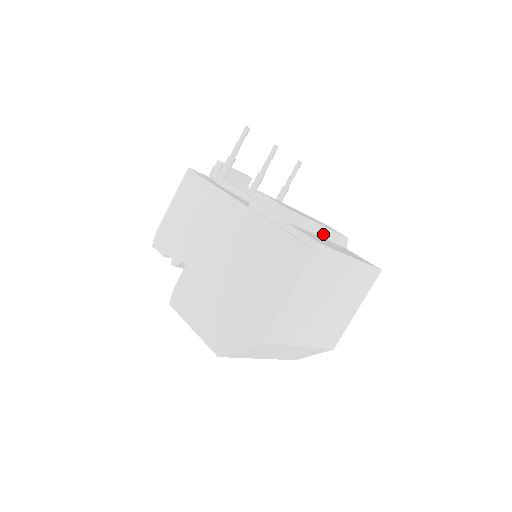
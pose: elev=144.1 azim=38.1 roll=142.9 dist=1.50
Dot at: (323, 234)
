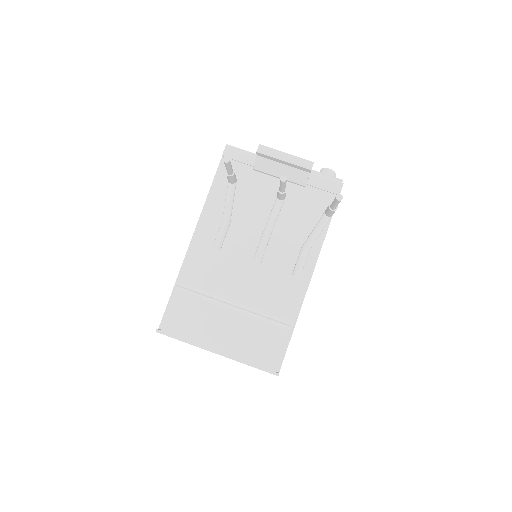
Dot at: (242, 308)
